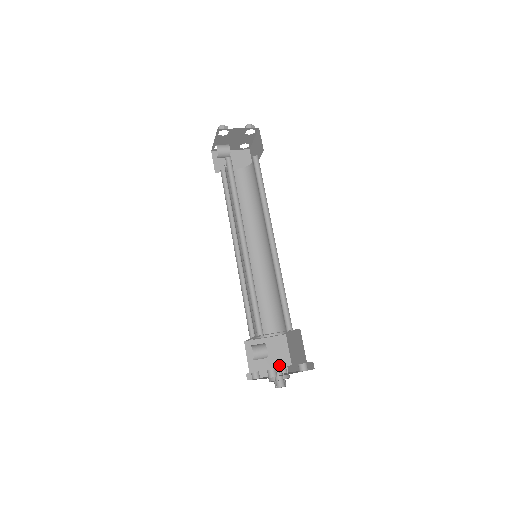
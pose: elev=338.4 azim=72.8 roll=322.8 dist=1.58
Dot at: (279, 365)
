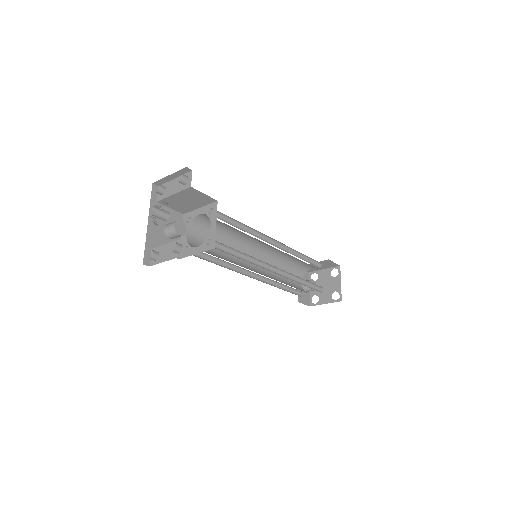
Dot at: (178, 242)
